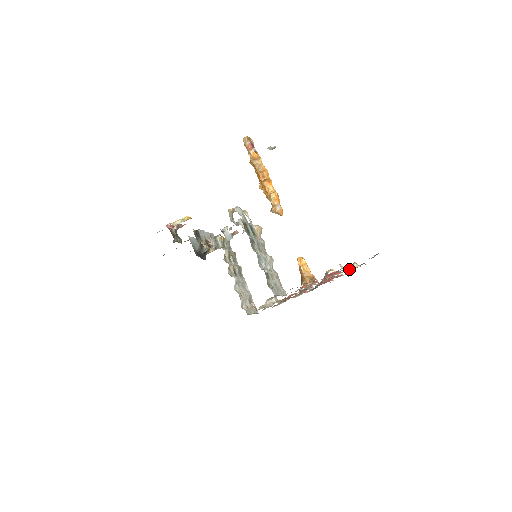
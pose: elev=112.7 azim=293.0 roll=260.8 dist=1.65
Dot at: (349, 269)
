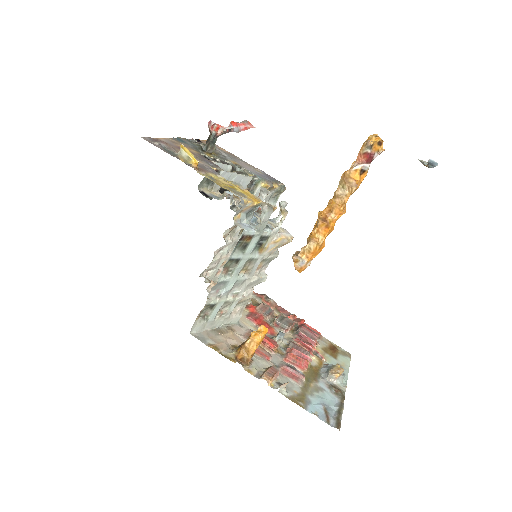
Dot at: (326, 370)
